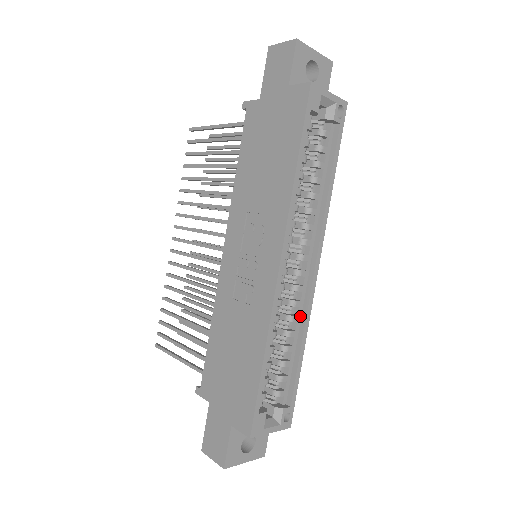
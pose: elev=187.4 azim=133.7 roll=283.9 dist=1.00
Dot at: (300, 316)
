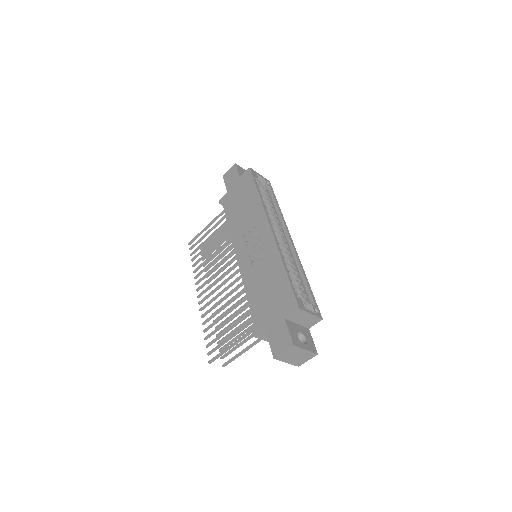
Dot at: (295, 263)
